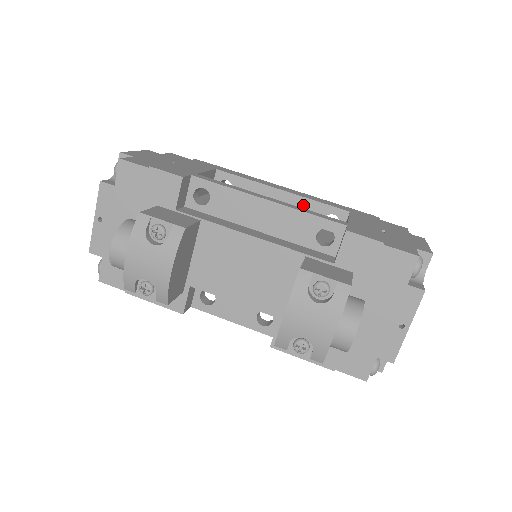
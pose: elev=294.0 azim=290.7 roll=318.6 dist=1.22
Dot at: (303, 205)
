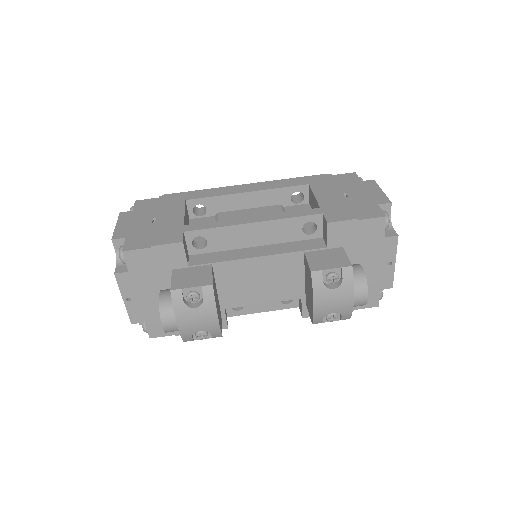
Dot at: (270, 195)
